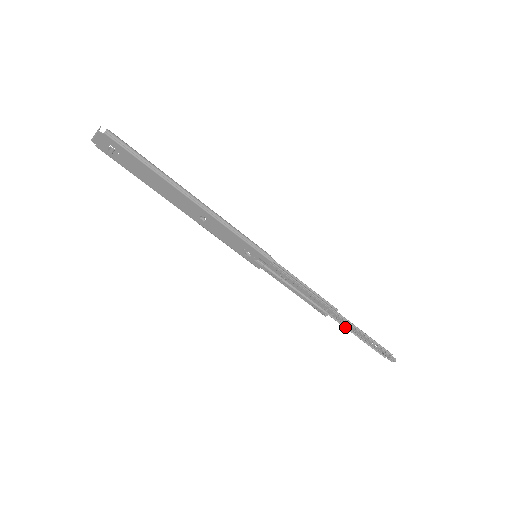
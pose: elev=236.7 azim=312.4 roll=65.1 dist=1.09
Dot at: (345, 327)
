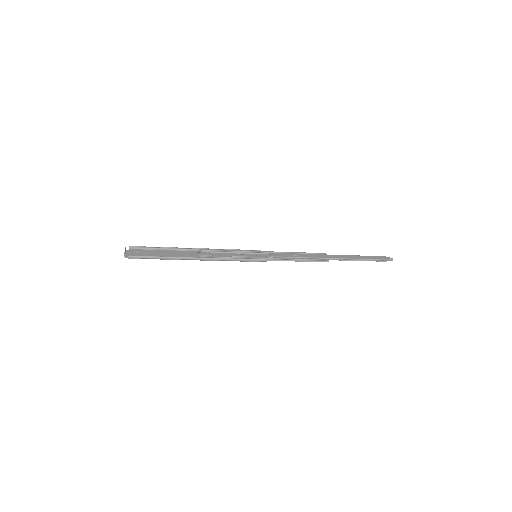
Dot at: (343, 257)
